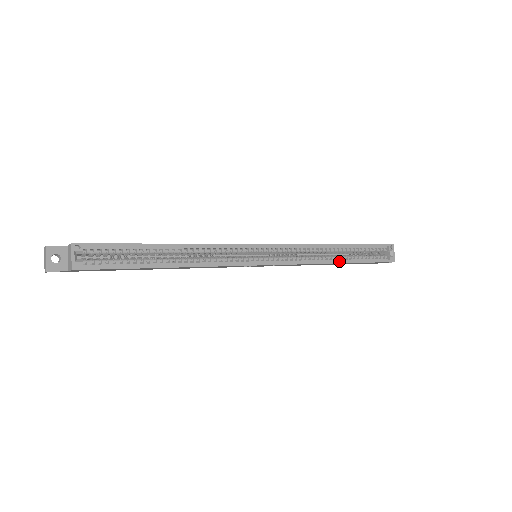
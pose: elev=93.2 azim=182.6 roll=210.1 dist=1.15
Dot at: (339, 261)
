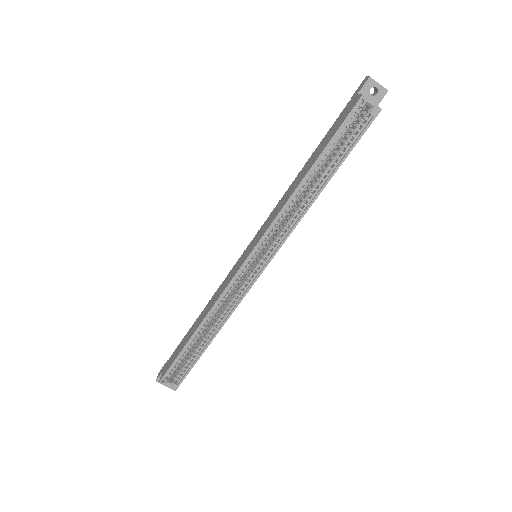
Dot at: (319, 191)
